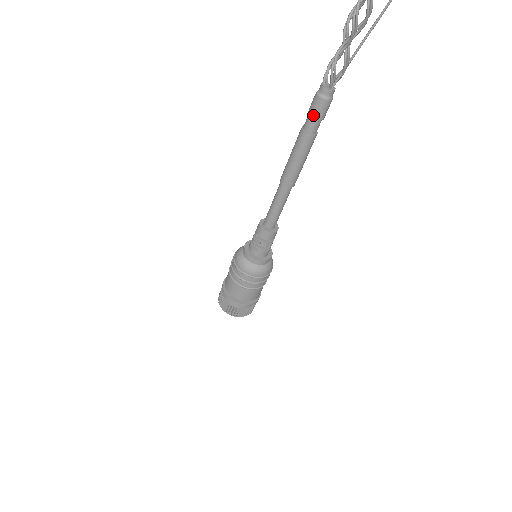
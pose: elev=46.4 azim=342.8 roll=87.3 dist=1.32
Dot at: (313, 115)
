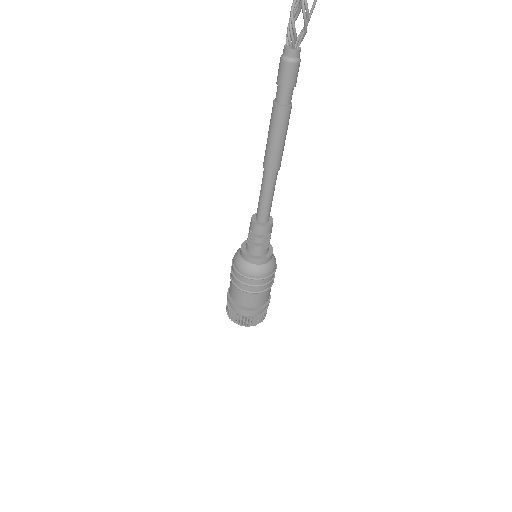
Dot at: (281, 83)
